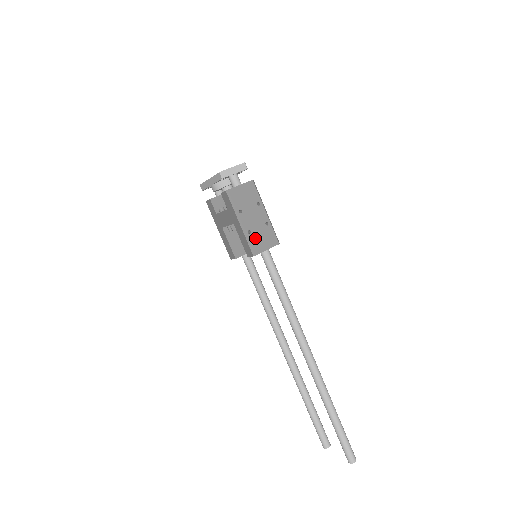
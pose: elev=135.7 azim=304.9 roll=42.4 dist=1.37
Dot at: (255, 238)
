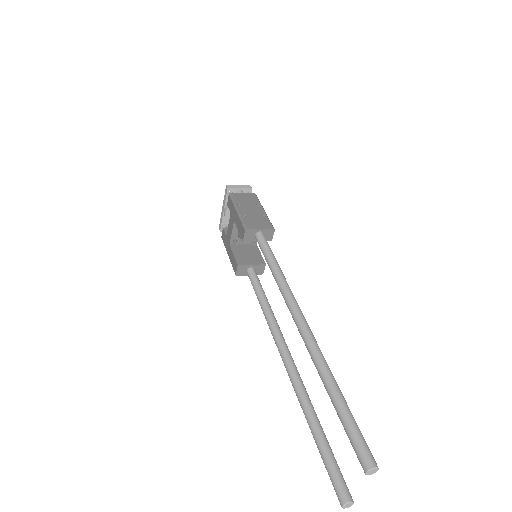
Dot at: (249, 220)
